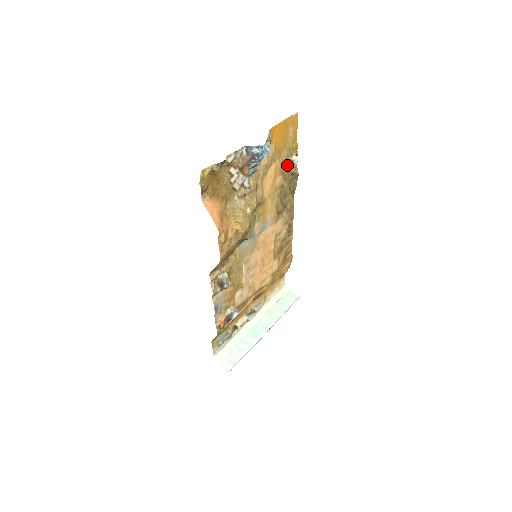
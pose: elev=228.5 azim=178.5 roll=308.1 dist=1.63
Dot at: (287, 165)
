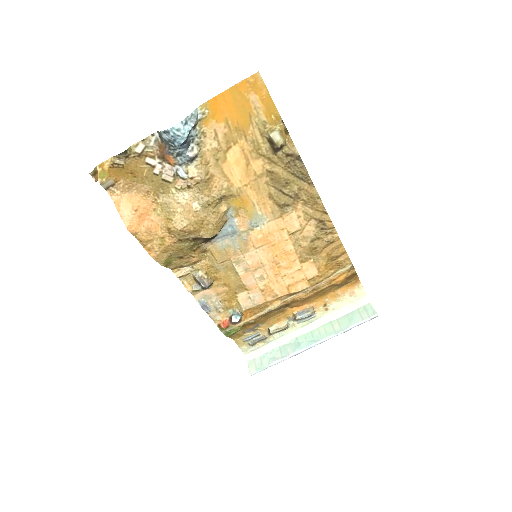
Dot at: (269, 144)
